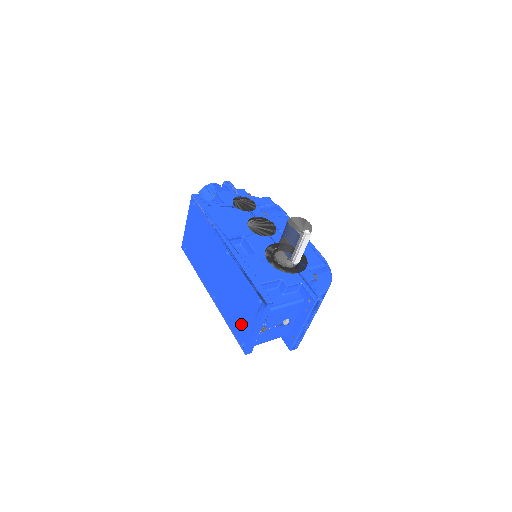
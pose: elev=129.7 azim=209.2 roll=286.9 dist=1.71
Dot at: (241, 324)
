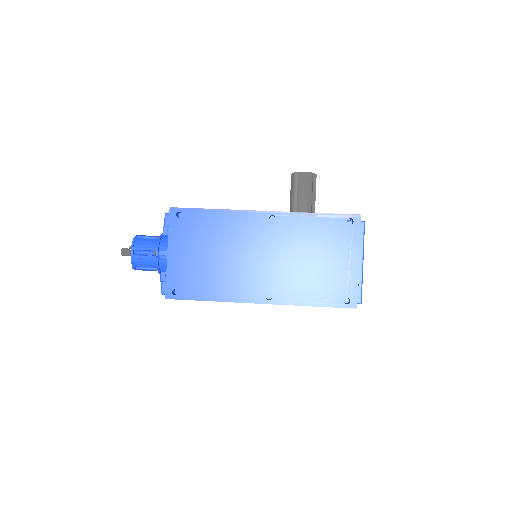
Dot at: (333, 278)
